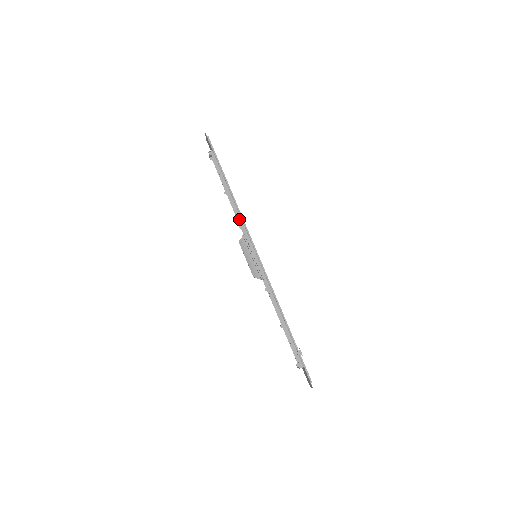
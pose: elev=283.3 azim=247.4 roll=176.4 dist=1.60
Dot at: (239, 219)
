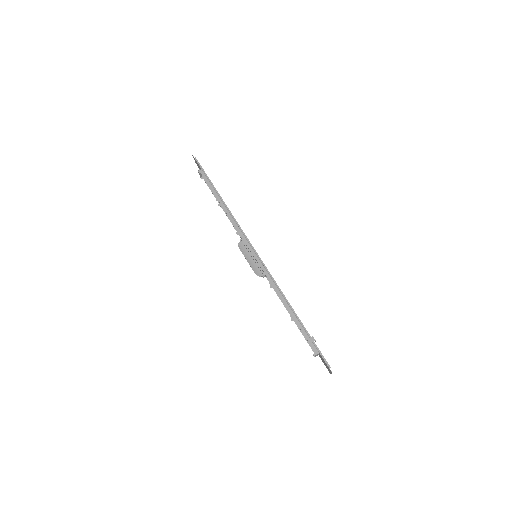
Dot at: (234, 224)
